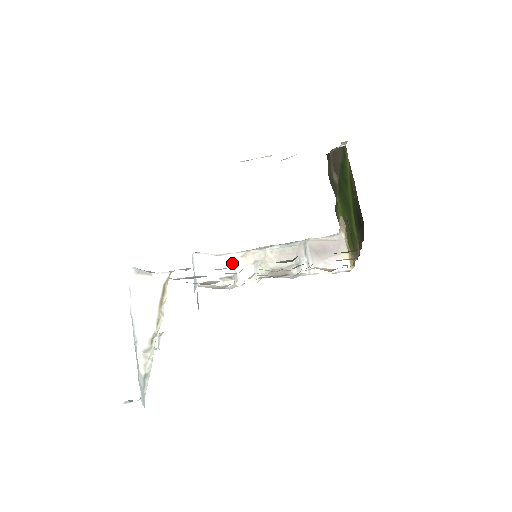
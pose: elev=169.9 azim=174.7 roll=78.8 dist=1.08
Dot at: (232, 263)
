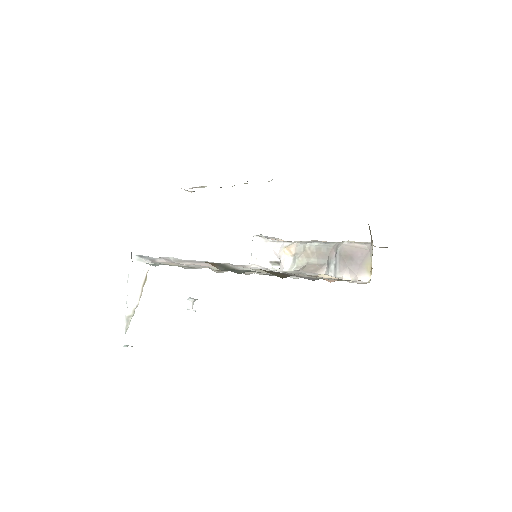
Dot at: (279, 251)
